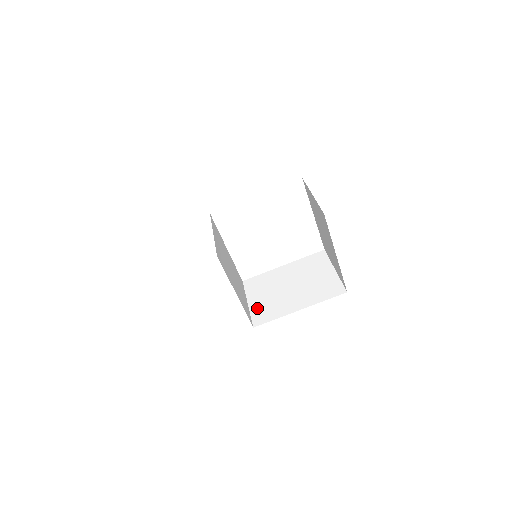
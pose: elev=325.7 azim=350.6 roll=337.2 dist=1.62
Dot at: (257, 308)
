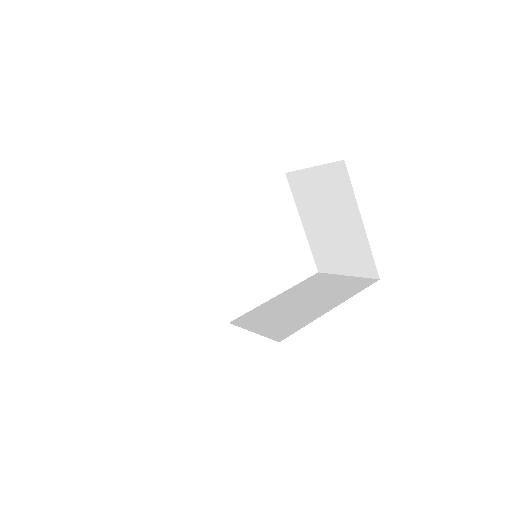
Dot at: (270, 329)
